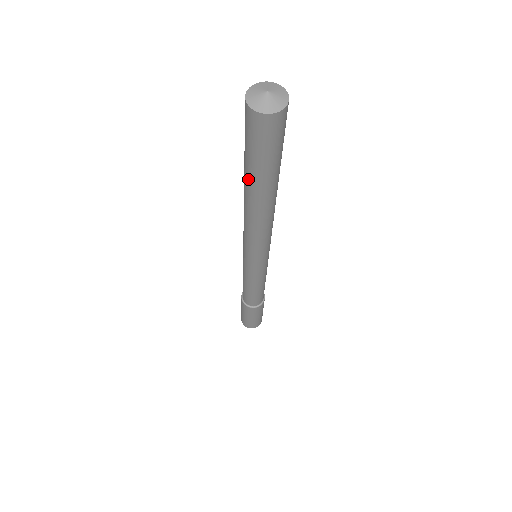
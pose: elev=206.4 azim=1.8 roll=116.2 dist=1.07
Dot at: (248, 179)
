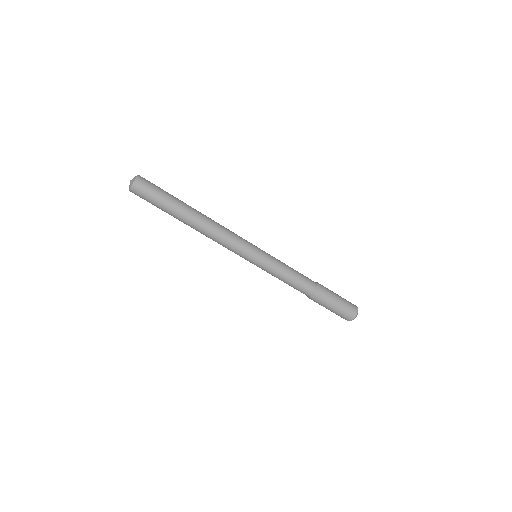
Dot at: occluded
